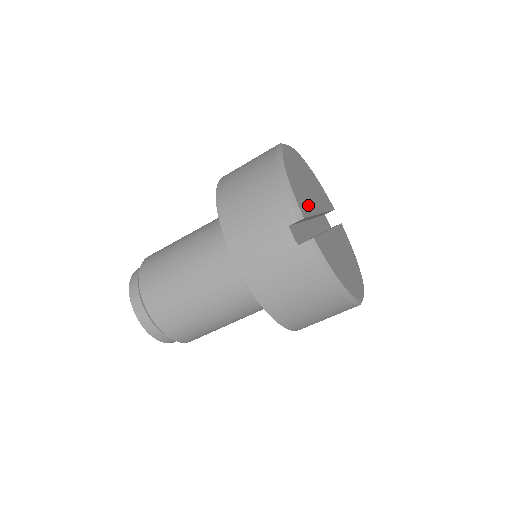
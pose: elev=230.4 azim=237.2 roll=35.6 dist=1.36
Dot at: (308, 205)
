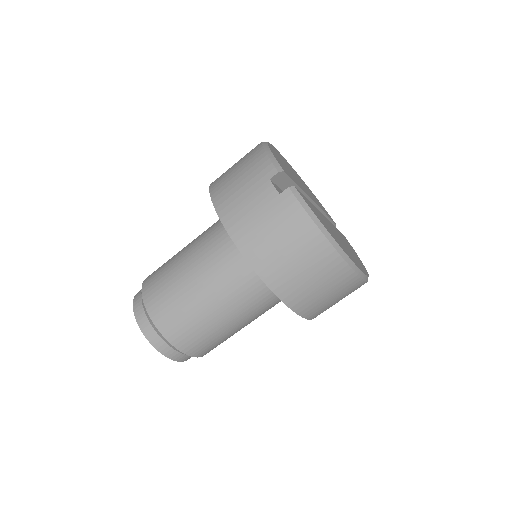
Dot at: (294, 179)
